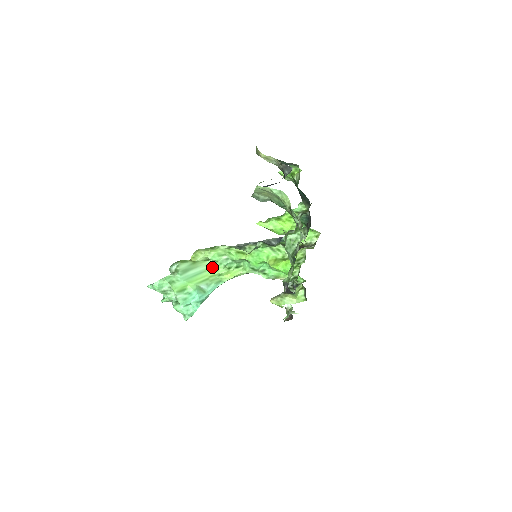
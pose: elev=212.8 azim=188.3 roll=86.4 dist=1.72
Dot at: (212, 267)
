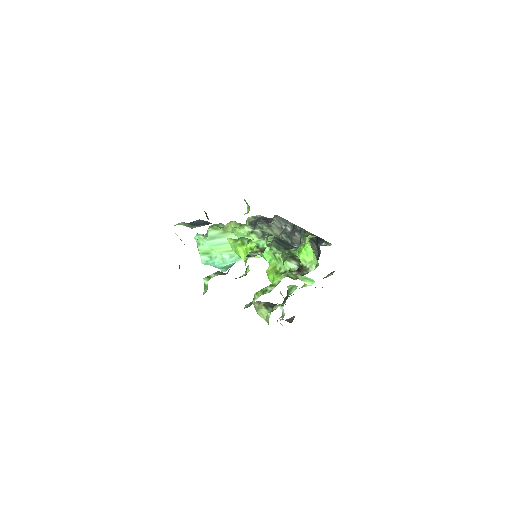
Dot at: occluded
